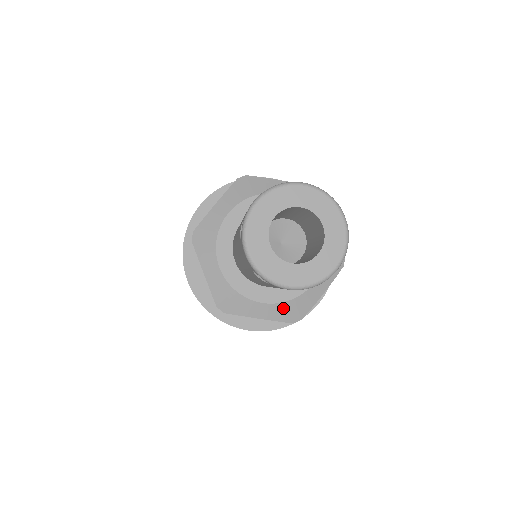
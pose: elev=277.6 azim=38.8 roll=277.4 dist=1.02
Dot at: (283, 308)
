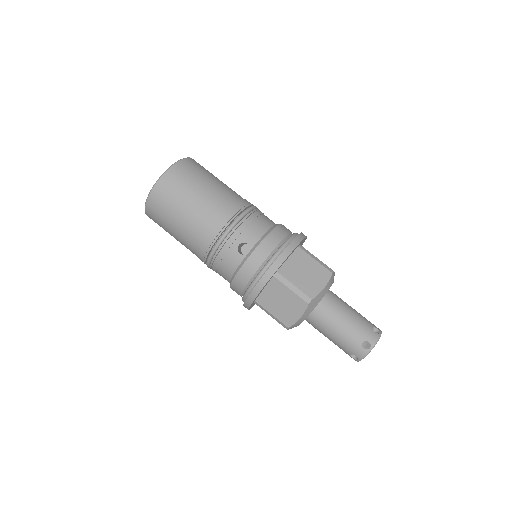
Dot at: occluded
